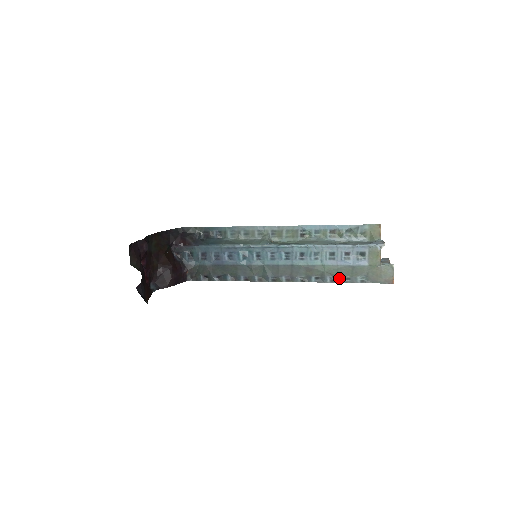
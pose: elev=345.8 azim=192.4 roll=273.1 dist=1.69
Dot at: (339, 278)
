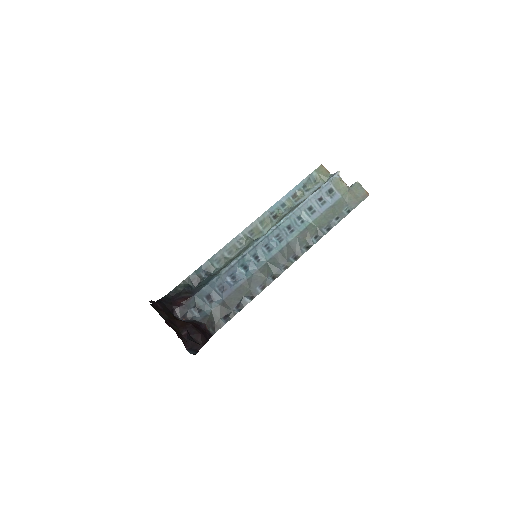
Dot at: (331, 223)
